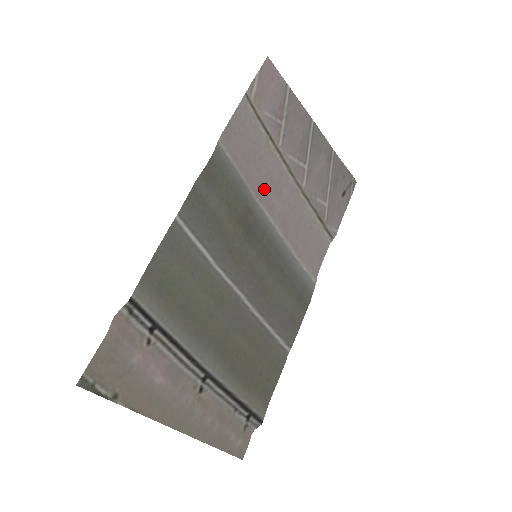
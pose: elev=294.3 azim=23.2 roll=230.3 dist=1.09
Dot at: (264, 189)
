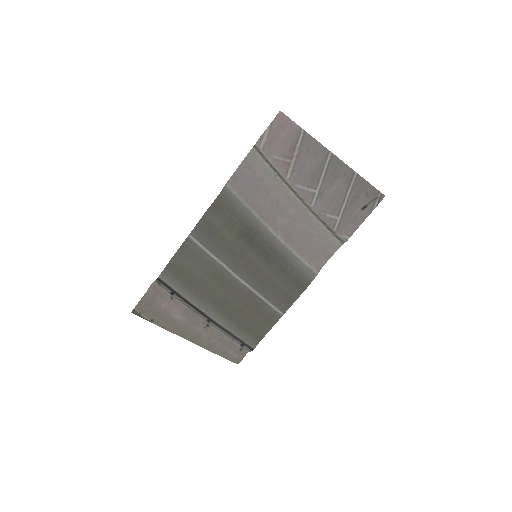
Dot at: (269, 211)
